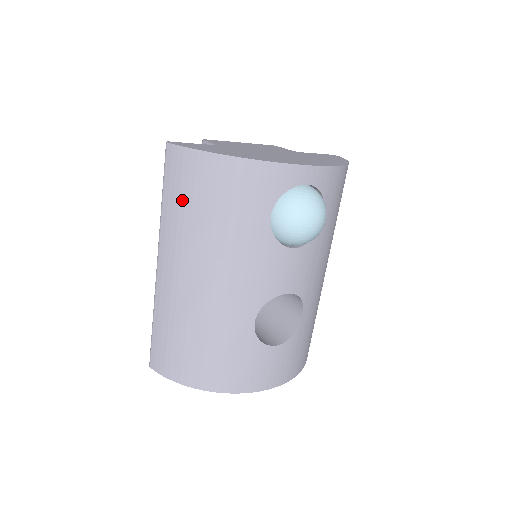
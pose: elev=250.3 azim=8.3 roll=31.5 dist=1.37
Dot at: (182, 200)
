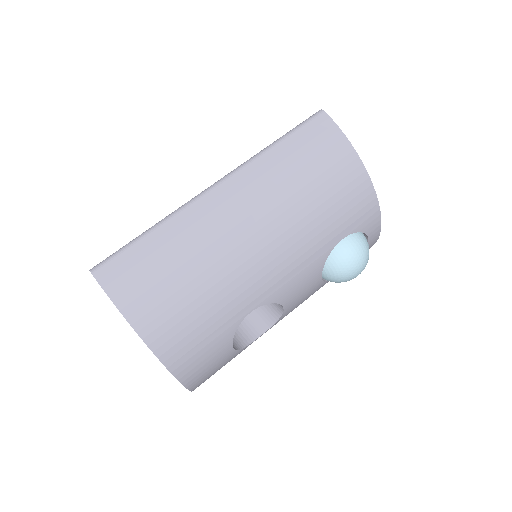
Dot at: (302, 161)
